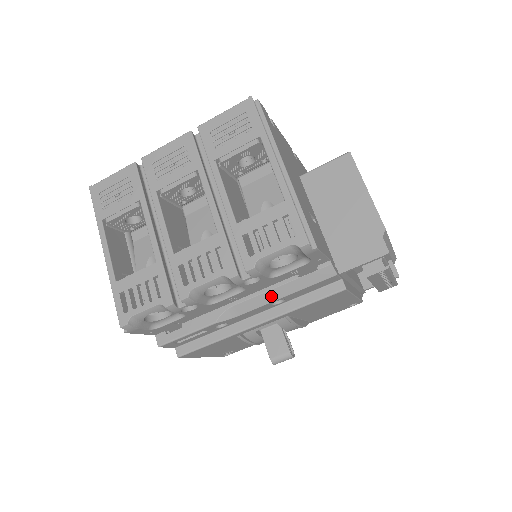
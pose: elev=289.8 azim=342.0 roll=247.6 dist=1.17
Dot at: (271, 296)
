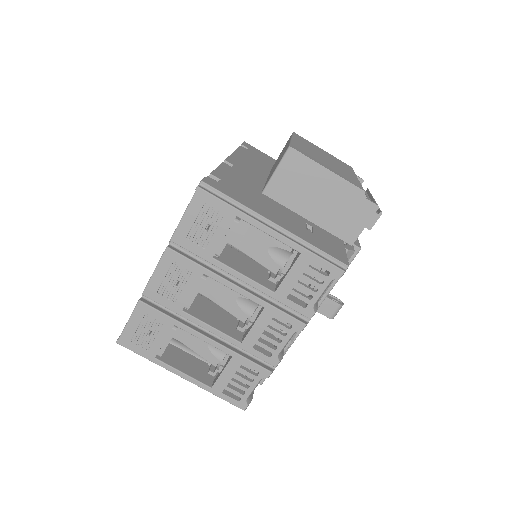
Dot at: occluded
